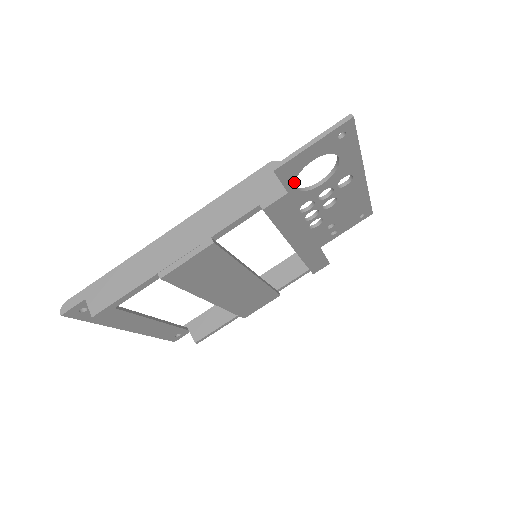
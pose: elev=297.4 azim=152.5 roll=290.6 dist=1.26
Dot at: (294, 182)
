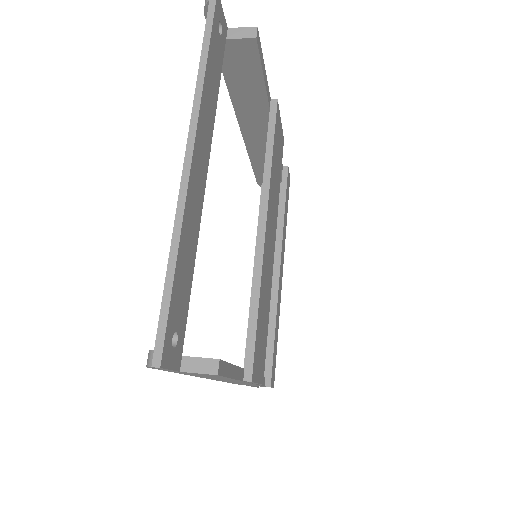
Dot at: occluded
